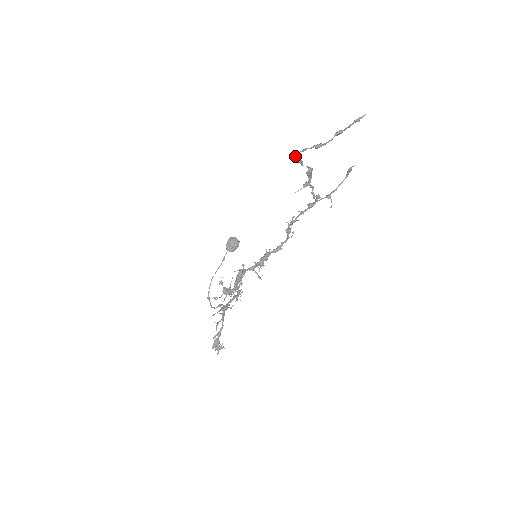
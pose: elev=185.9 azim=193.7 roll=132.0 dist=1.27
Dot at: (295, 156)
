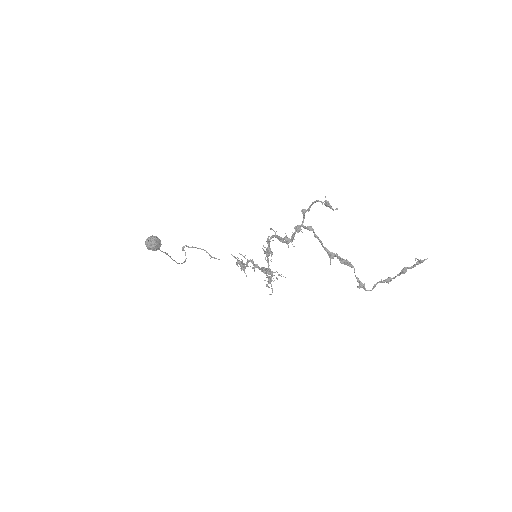
Dot at: occluded
